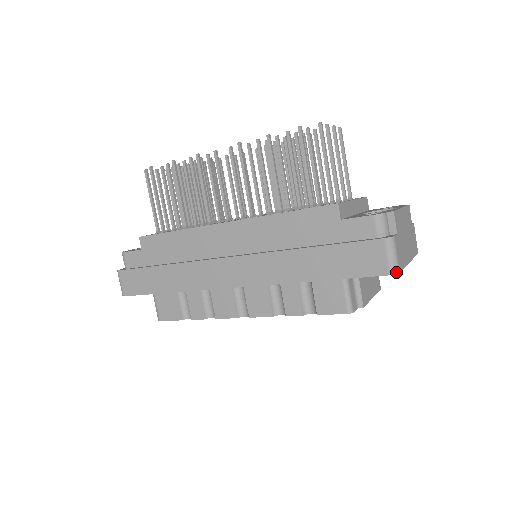
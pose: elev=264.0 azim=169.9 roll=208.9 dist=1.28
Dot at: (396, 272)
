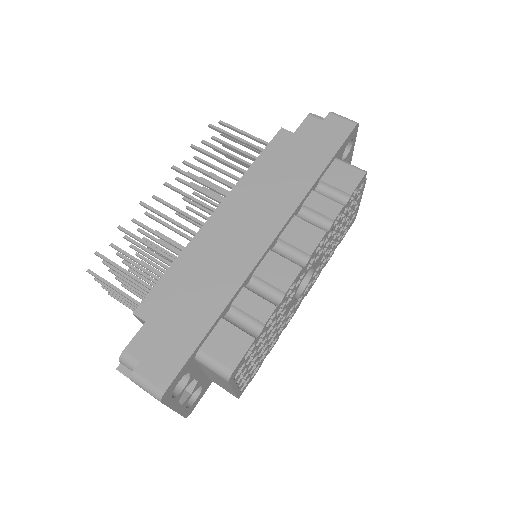
Dot at: (357, 123)
